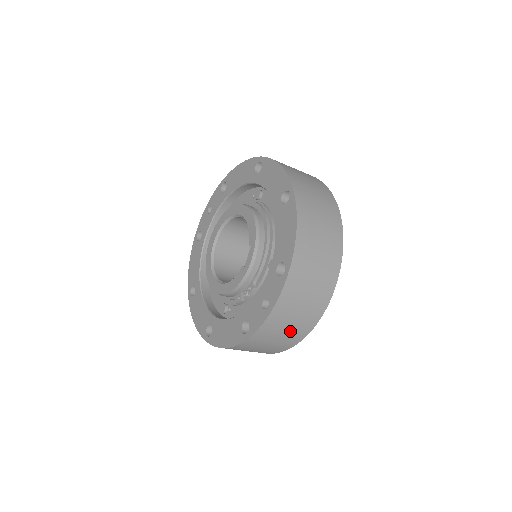
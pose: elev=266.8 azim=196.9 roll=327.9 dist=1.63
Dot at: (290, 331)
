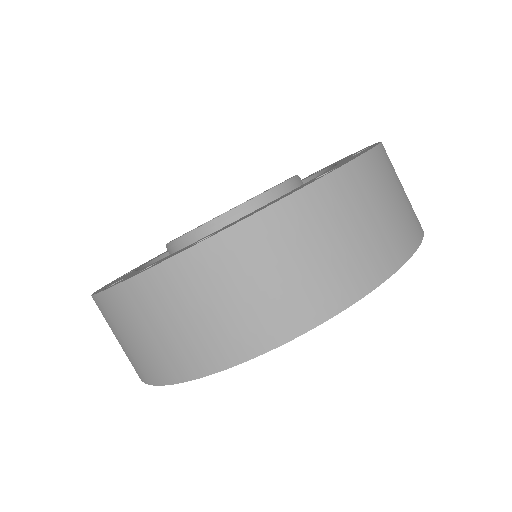
Dot at: (146, 346)
